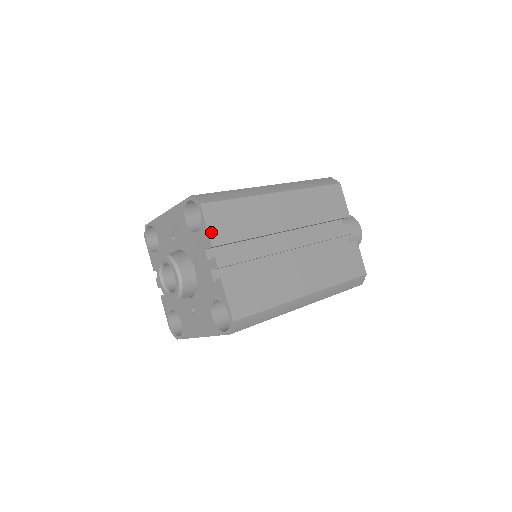
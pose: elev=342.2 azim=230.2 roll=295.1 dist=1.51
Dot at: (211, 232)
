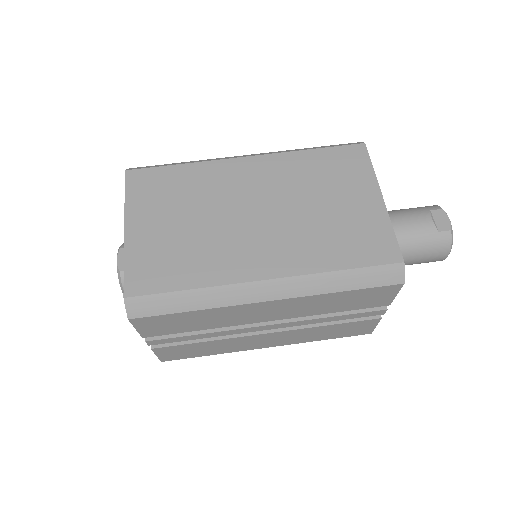
Dot at: (142, 331)
